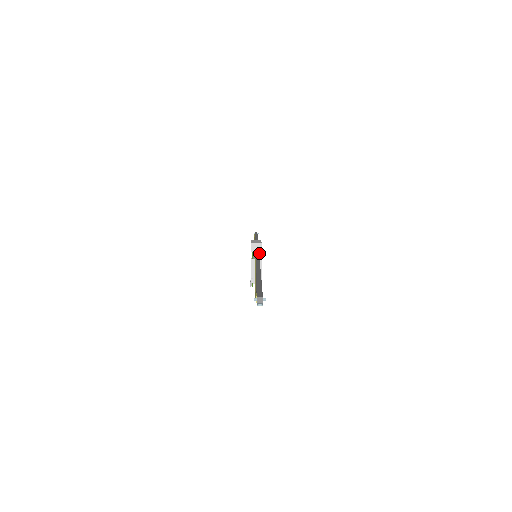
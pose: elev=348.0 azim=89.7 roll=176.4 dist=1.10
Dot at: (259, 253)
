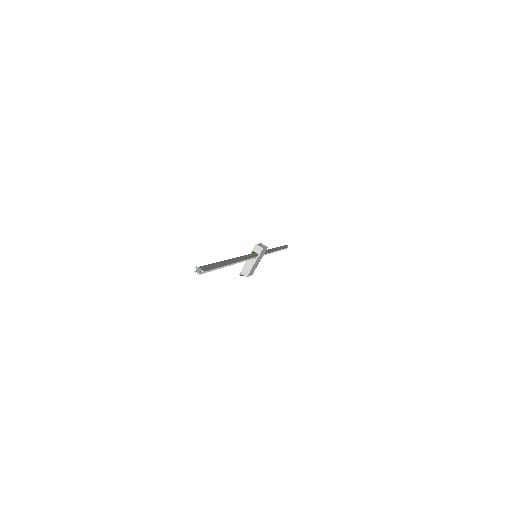
Dot at: (261, 256)
